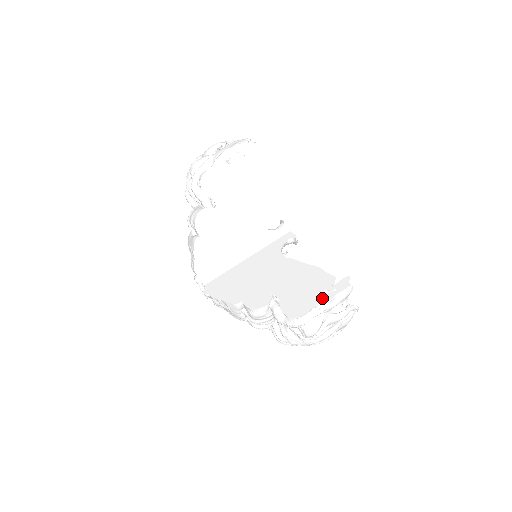
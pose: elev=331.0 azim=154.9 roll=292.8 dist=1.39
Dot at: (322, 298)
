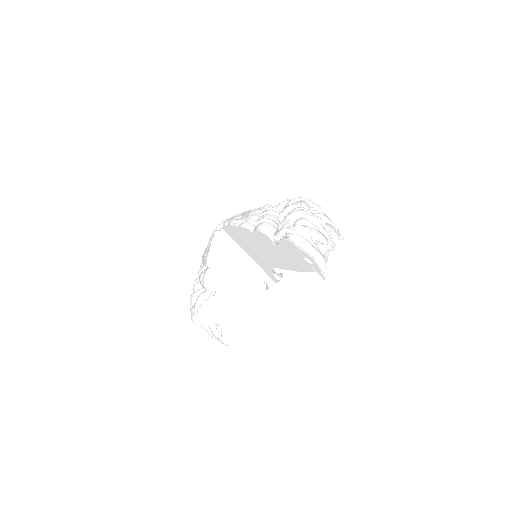
Dot at: (215, 329)
